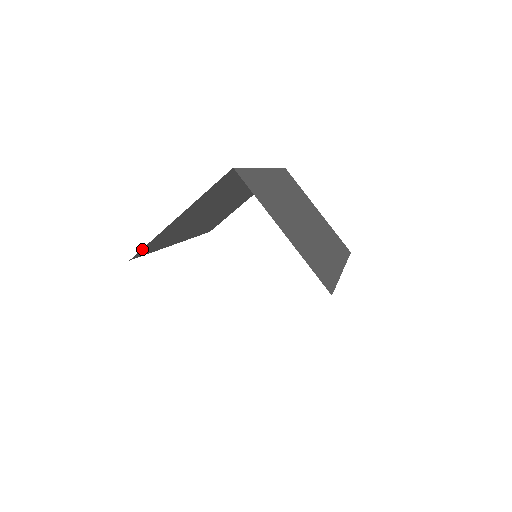
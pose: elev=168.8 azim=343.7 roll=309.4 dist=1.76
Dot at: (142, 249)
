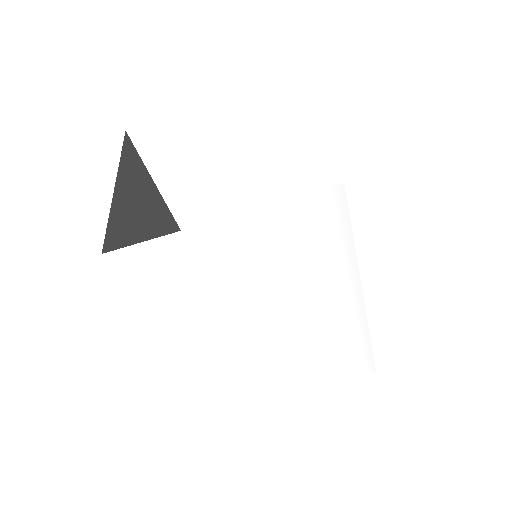
Dot at: (107, 237)
